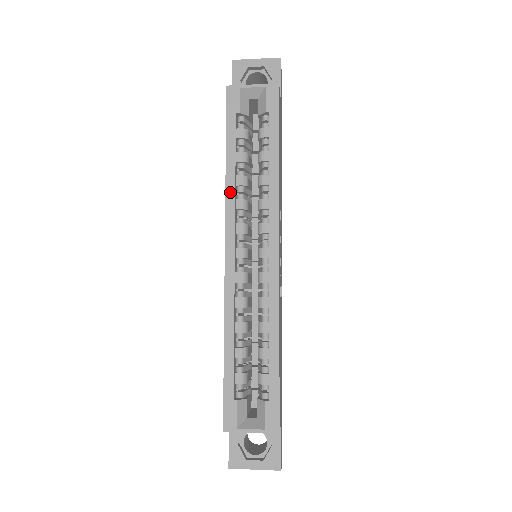
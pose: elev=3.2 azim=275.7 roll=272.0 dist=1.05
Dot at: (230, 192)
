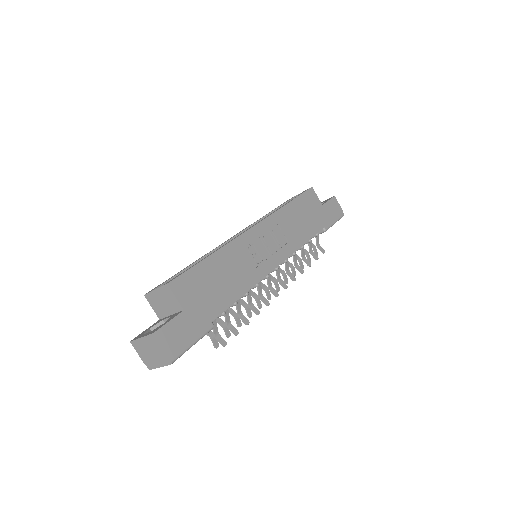
Dot at: (255, 222)
